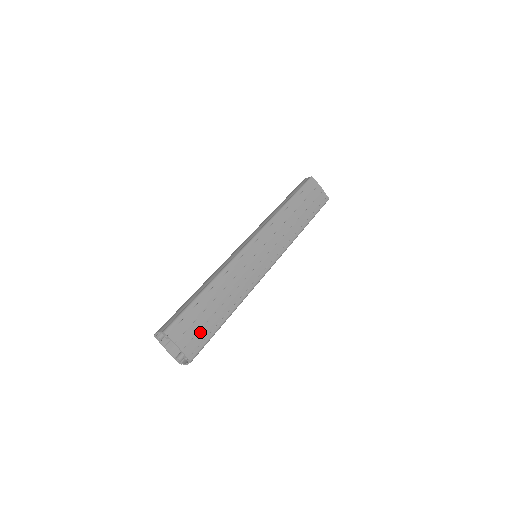
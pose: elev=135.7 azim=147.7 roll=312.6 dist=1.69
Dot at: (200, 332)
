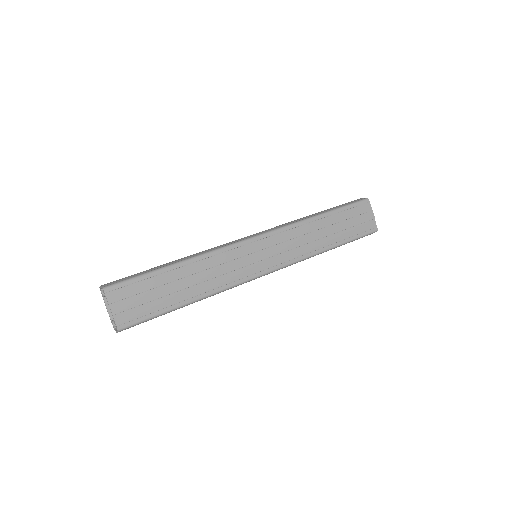
Dot at: (144, 306)
